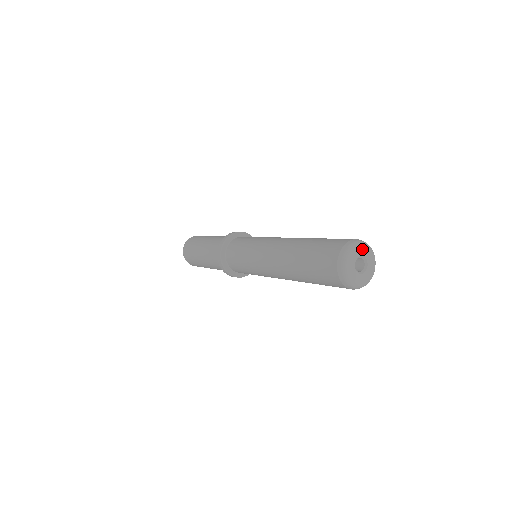
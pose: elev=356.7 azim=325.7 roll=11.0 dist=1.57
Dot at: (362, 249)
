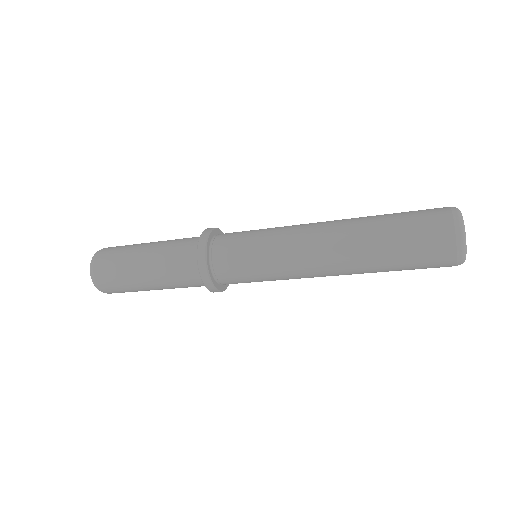
Dot at: occluded
